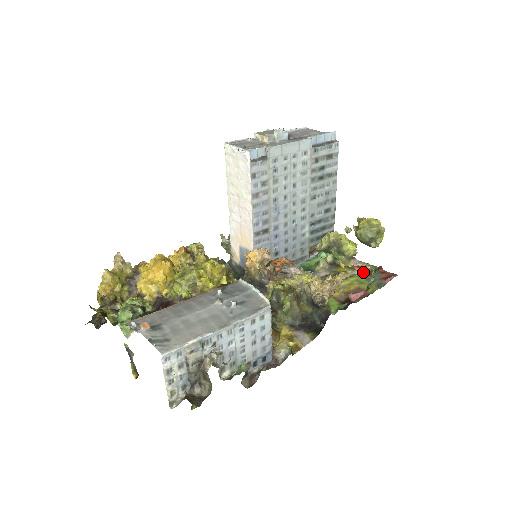
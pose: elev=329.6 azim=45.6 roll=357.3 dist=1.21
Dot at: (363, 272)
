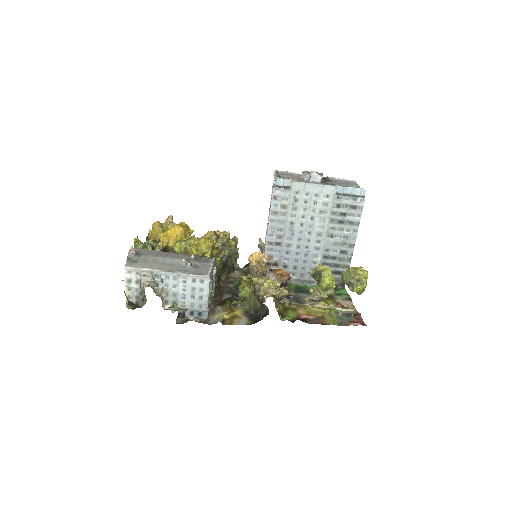
Dot at: (343, 311)
